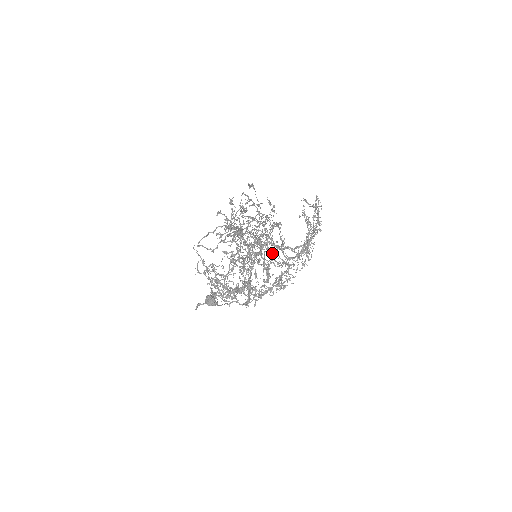
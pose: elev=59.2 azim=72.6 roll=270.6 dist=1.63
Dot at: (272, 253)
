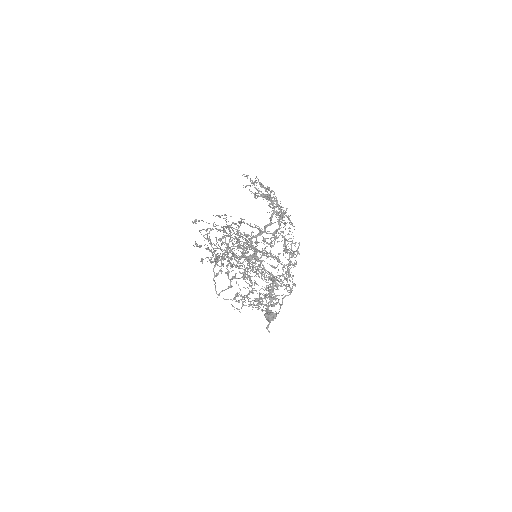
Dot at: occluded
